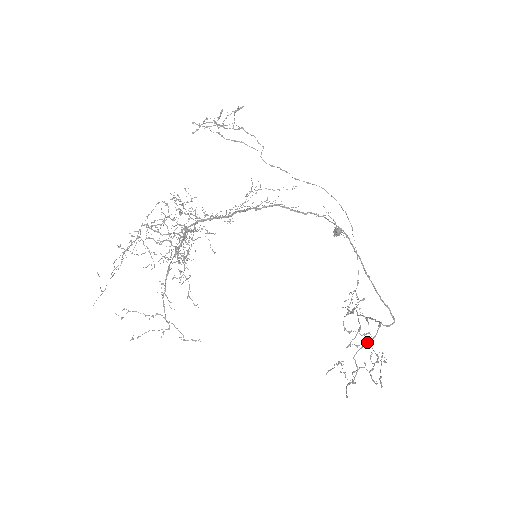
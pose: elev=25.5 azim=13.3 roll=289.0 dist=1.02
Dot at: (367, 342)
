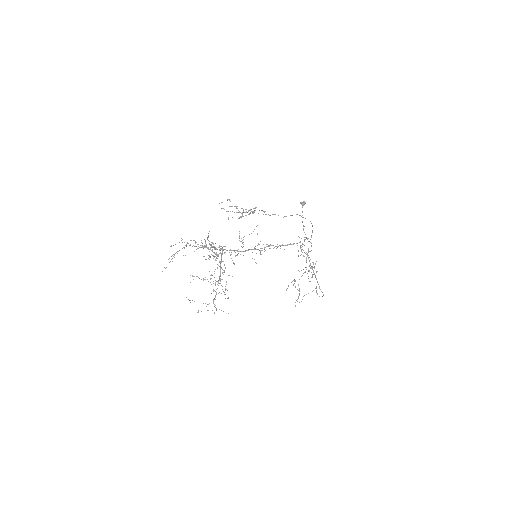
Dot at: occluded
